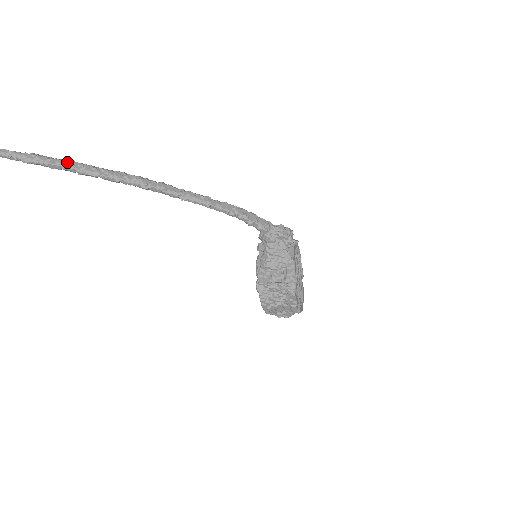
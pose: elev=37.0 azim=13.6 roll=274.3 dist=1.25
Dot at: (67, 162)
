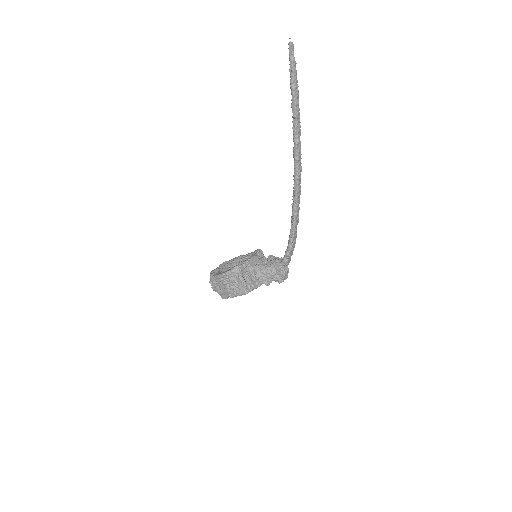
Dot at: (299, 116)
